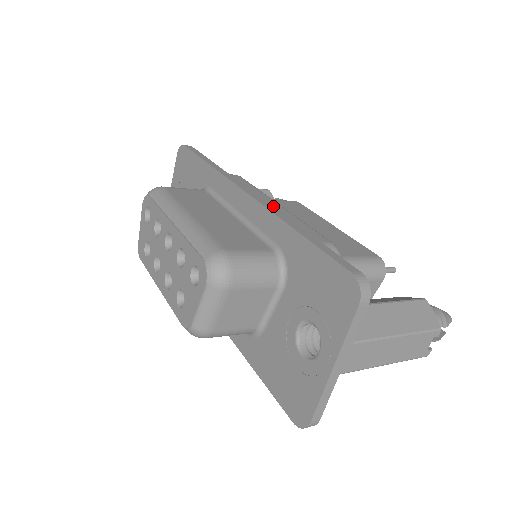
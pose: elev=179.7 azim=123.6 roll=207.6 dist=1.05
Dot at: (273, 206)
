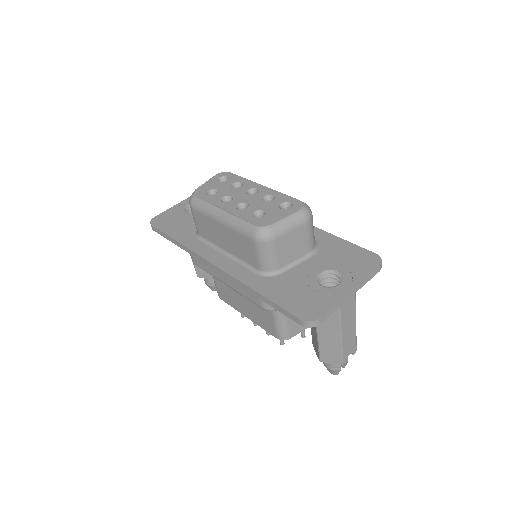
Dot at: occluded
